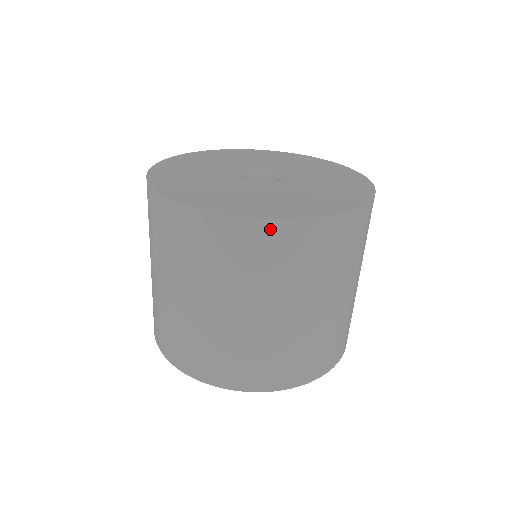
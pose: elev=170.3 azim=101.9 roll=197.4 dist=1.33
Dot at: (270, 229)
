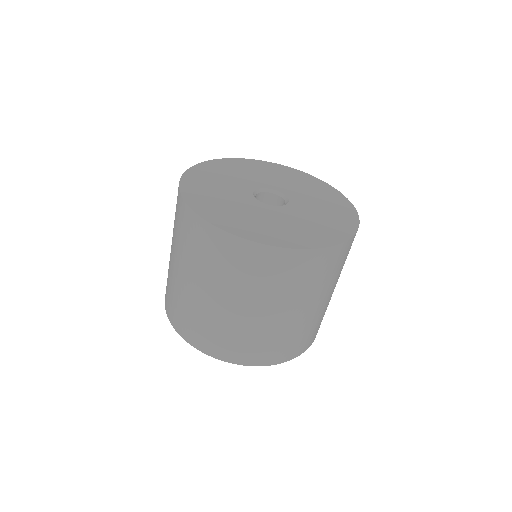
Dot at: (196, 221)
